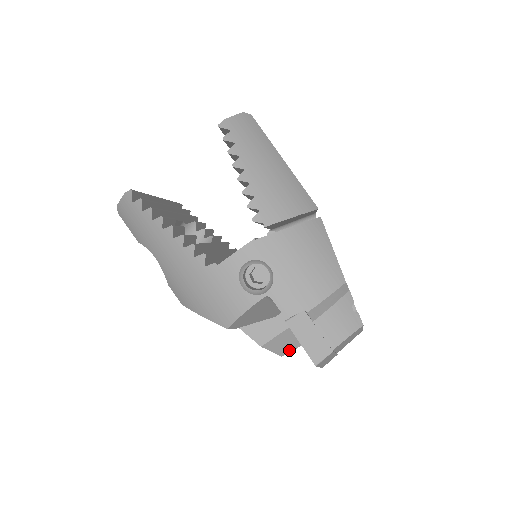
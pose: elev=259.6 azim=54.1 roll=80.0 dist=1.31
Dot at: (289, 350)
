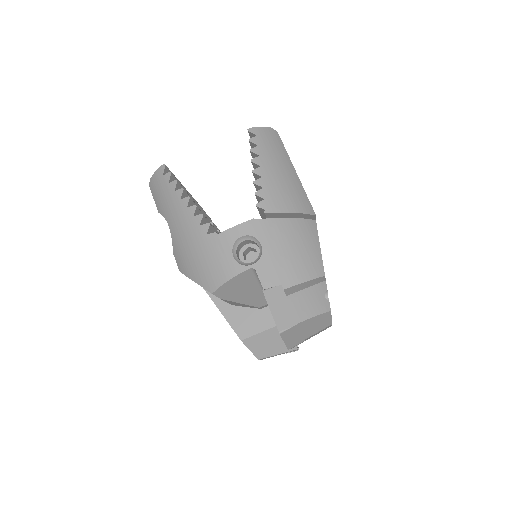
Dot at: (267, 355)
